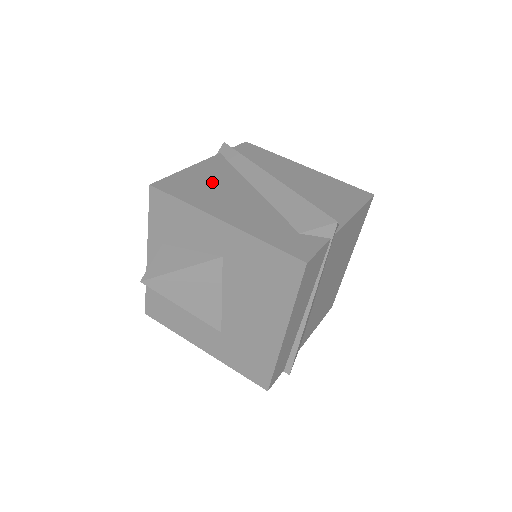
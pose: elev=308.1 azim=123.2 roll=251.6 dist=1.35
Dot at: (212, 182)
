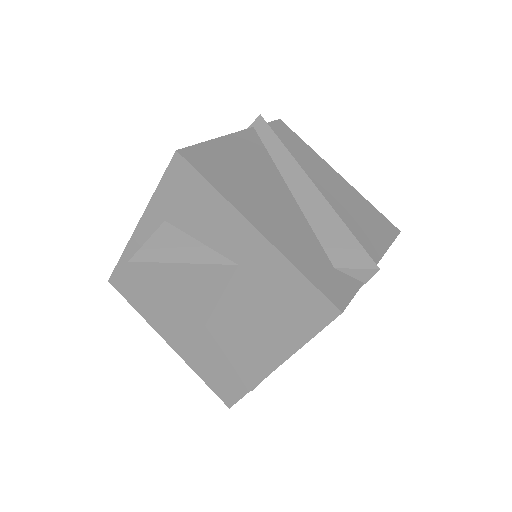
Dot at: (245, 167)
